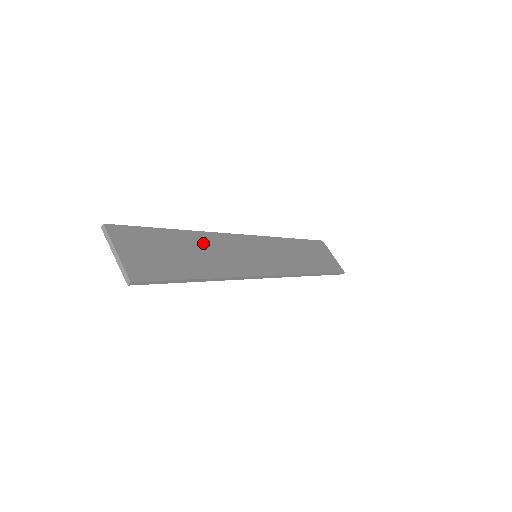
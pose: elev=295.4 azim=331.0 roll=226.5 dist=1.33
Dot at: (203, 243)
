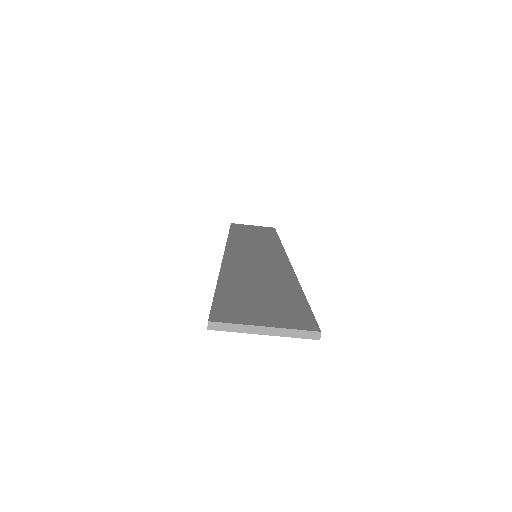
Dot at: (241, 273)
